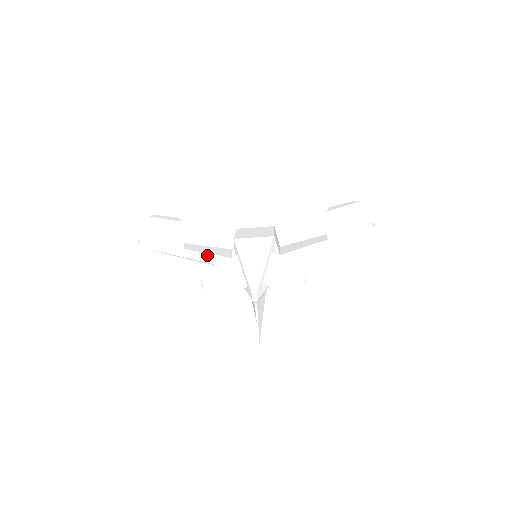
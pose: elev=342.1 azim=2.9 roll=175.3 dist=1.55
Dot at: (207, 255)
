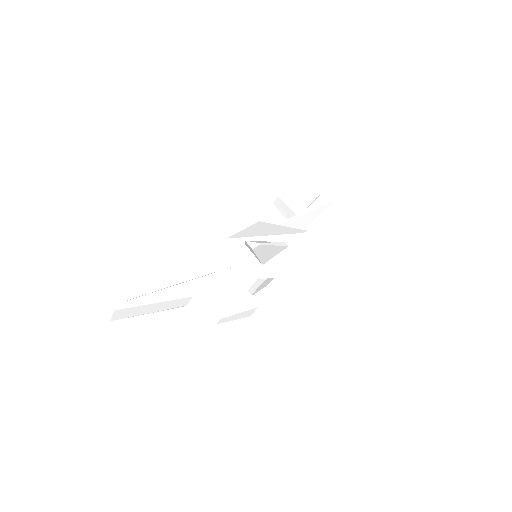
Dot at: (209, 276)
